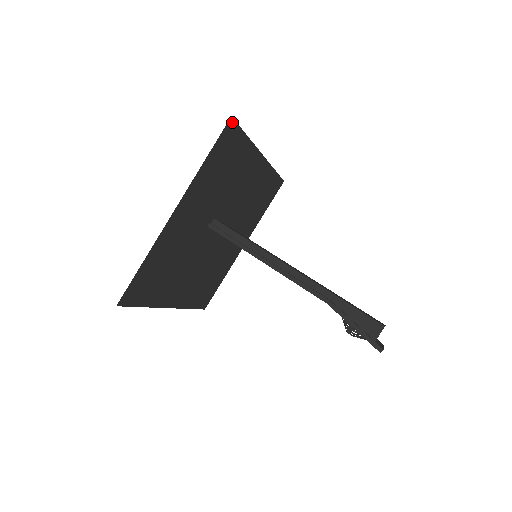
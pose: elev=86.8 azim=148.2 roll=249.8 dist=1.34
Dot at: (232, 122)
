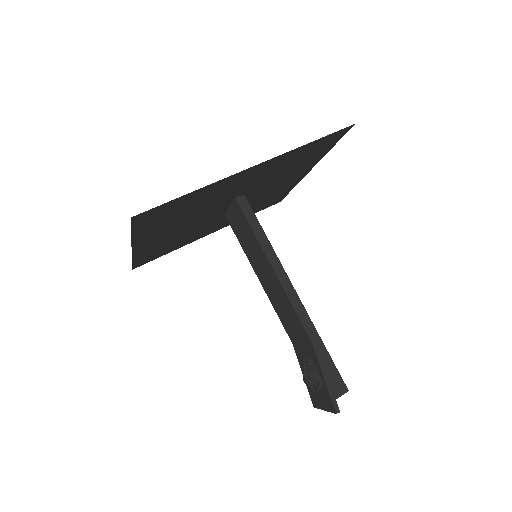
Dot at: (349, 128)
